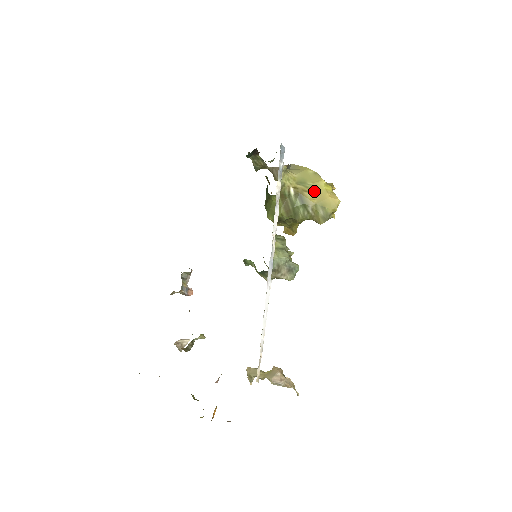
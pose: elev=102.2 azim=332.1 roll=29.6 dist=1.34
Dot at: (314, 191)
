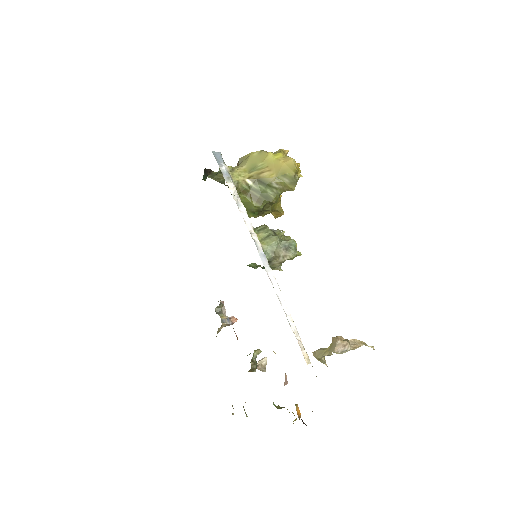
Dot at: (268, 168)
